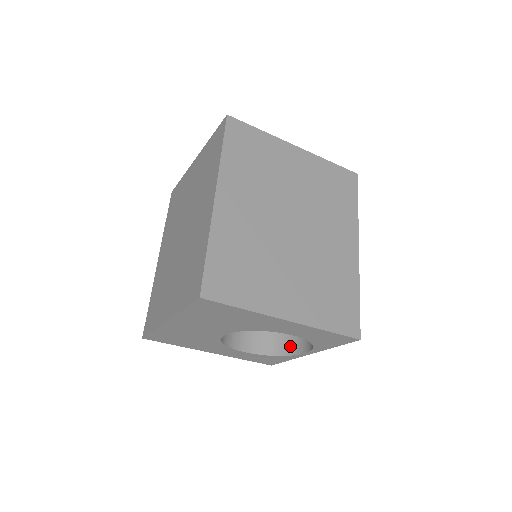
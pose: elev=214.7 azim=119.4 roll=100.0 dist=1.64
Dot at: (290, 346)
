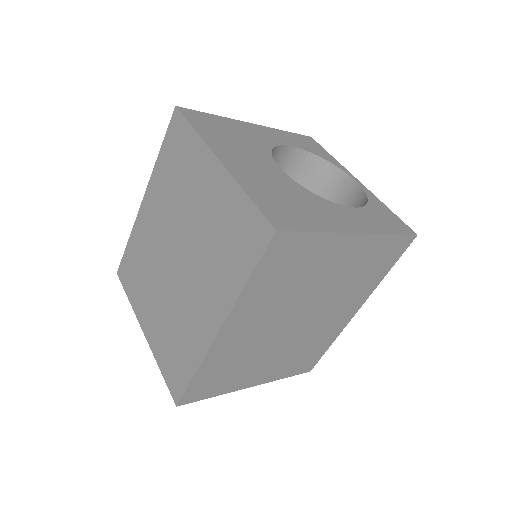
Dot at: occluded
